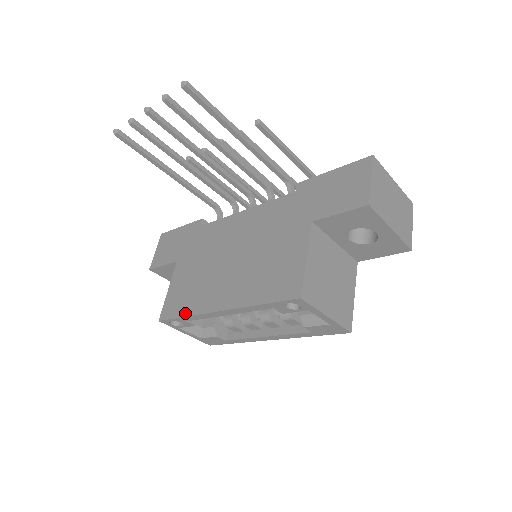
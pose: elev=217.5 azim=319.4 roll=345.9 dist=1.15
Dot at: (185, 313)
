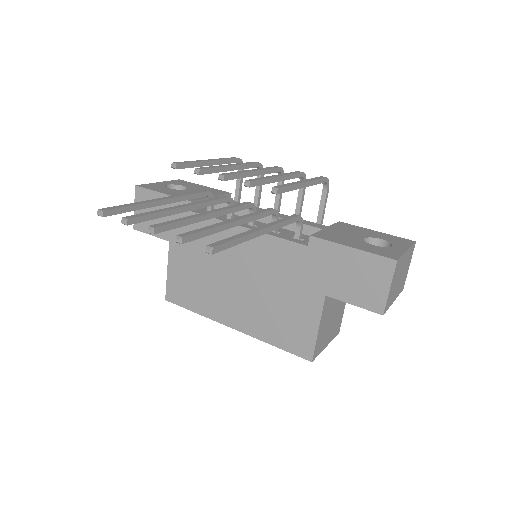
Dot at: (195, 310)
